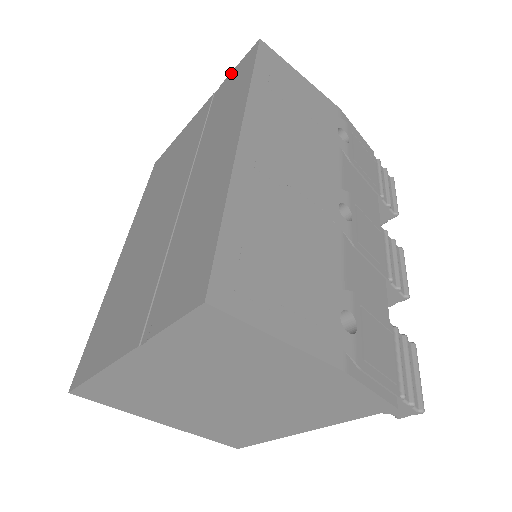
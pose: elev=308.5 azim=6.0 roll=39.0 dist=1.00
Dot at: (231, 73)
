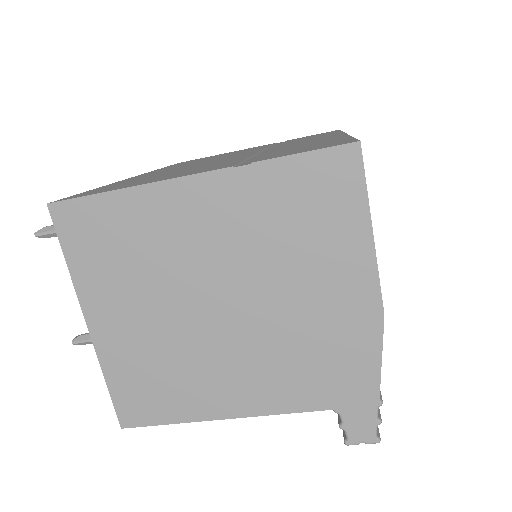
Dot at: occluded
